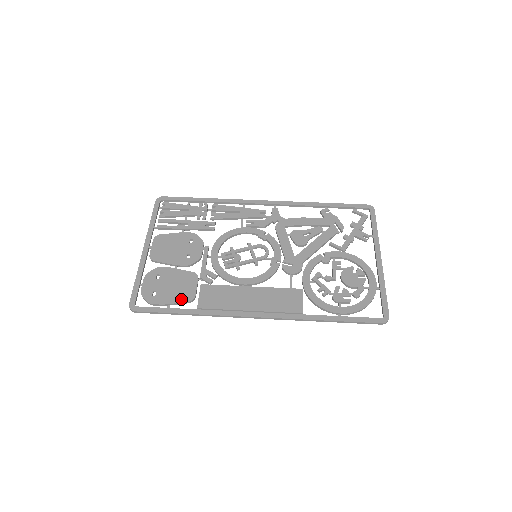
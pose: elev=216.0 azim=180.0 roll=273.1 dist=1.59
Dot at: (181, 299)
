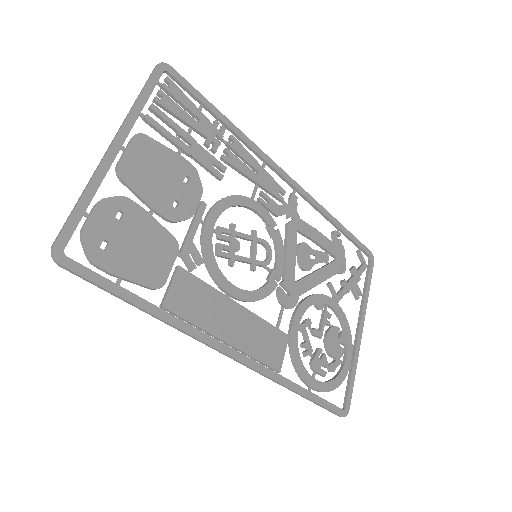
Dot at: (144, 278)
